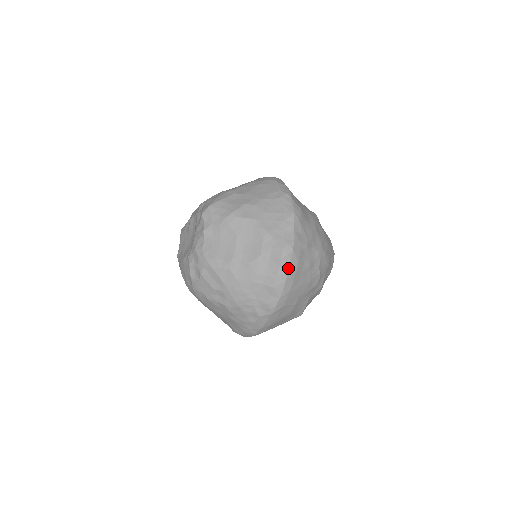
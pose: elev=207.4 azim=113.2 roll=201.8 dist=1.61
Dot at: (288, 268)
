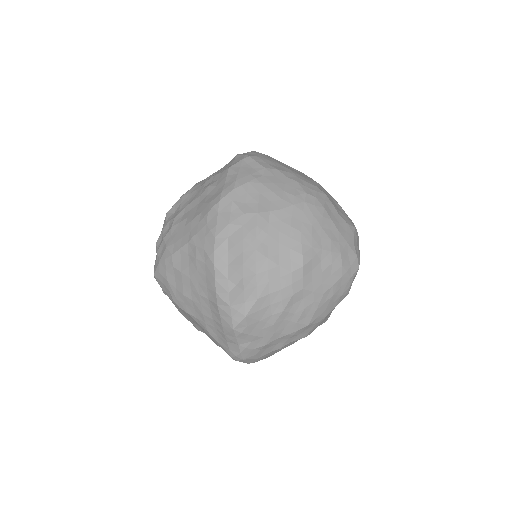
Dot at: occluded
